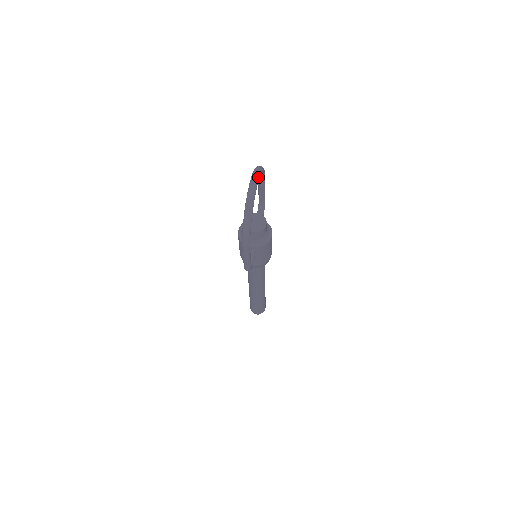
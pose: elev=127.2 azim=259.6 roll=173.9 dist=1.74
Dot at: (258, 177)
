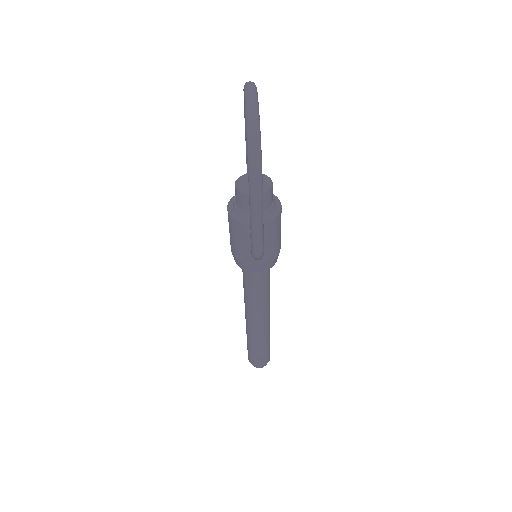
Dot at: (255, 86)
